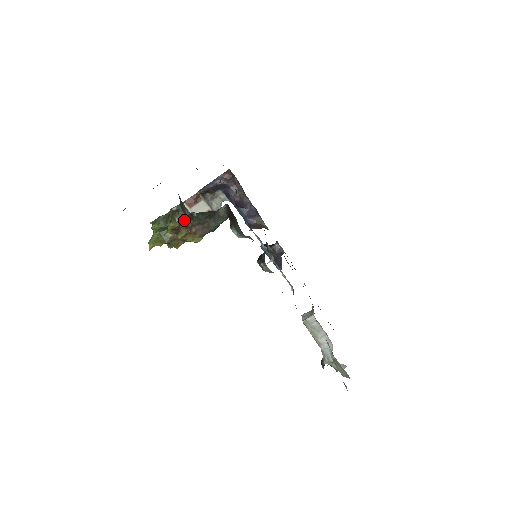
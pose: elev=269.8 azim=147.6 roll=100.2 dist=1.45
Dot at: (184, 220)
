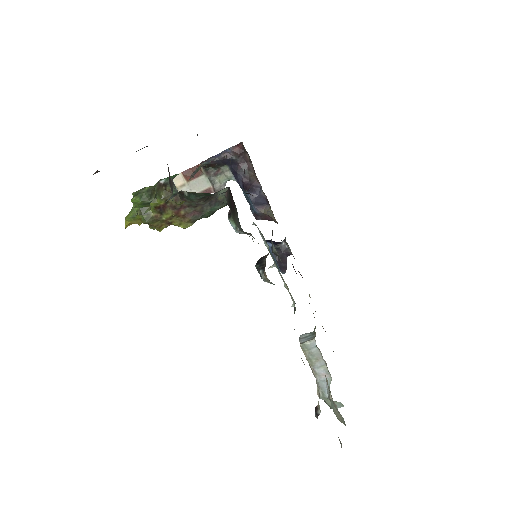
Dot at: (172, 198)
